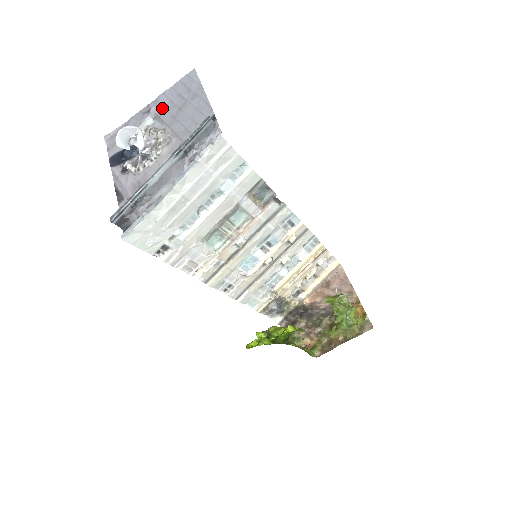
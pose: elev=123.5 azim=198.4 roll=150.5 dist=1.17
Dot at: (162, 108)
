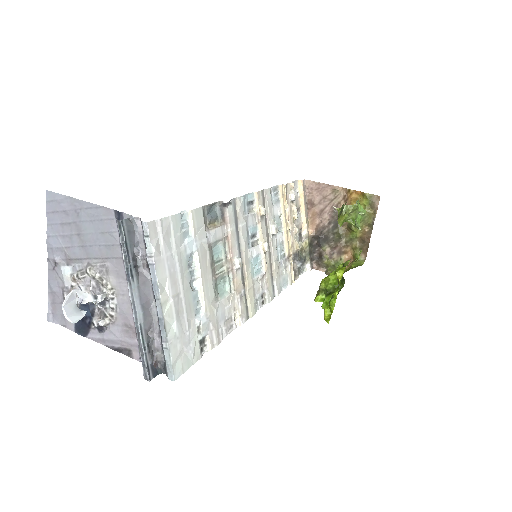
Dot at: (63, 250)
